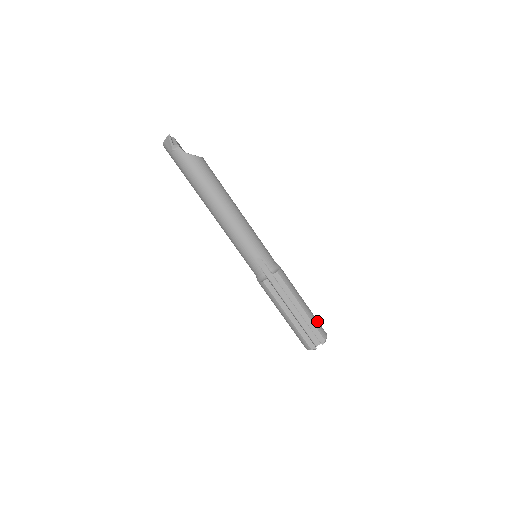
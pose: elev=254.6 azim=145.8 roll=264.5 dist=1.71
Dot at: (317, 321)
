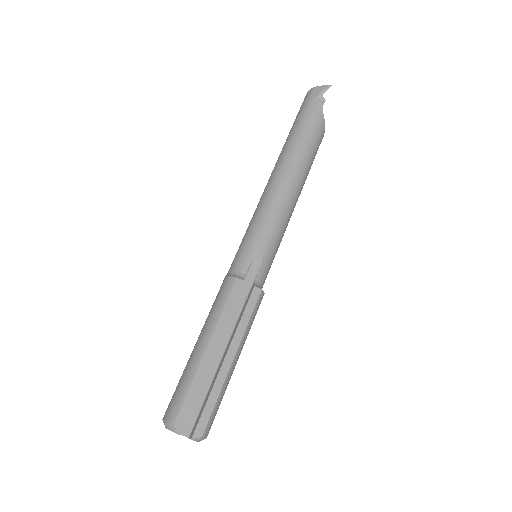
Dot at: occluded
